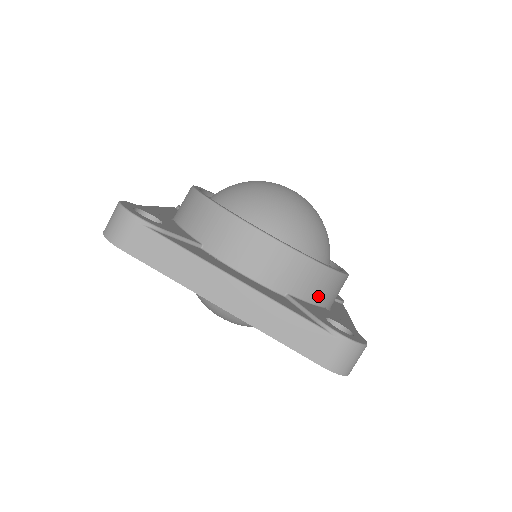
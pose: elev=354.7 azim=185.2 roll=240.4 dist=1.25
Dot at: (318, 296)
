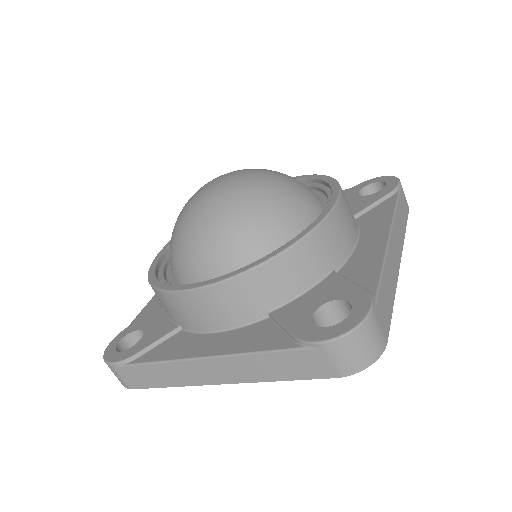
Dot at: (305, 279)
